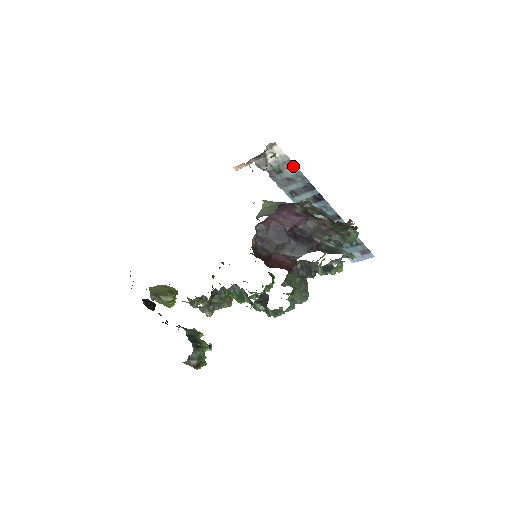
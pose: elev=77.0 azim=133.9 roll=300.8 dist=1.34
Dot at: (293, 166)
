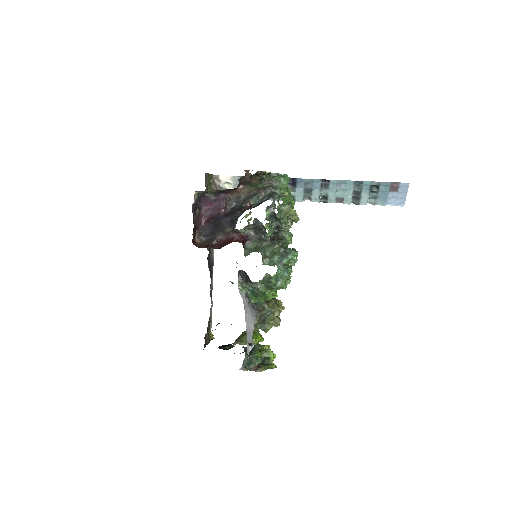
Dot at: occluded
